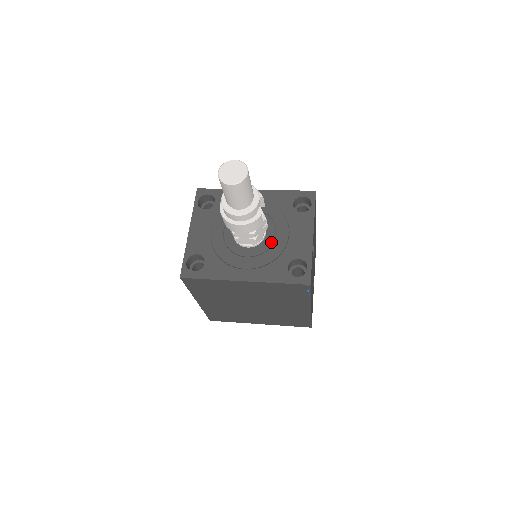
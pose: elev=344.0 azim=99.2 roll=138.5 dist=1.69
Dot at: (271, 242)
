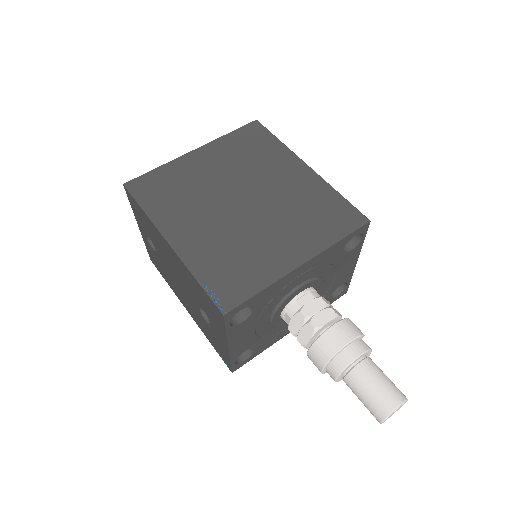
Dot at: occluded
